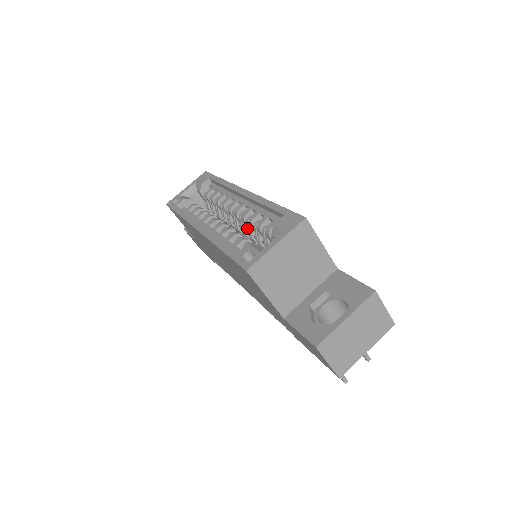
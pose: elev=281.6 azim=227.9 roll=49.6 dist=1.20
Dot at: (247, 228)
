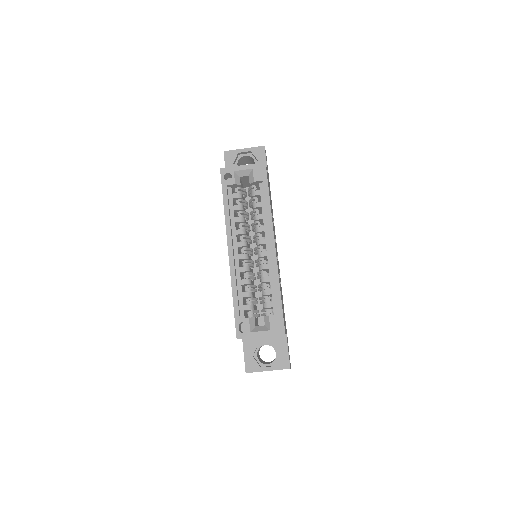
Dot at: (258, 272)
